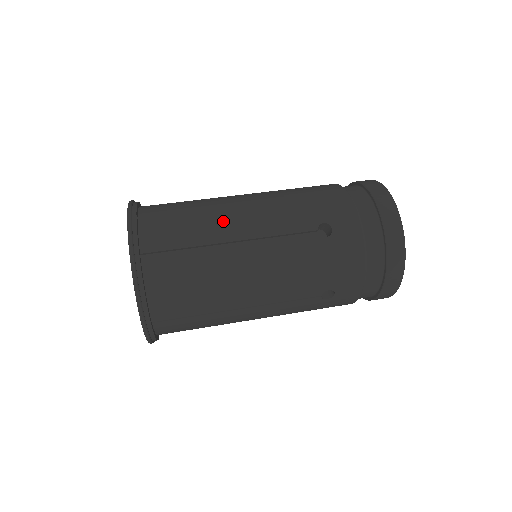
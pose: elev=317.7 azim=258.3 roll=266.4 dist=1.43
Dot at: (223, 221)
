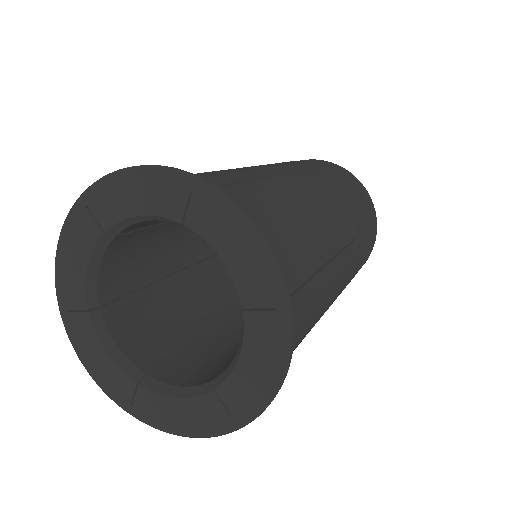
Dot at: (234, 169)
